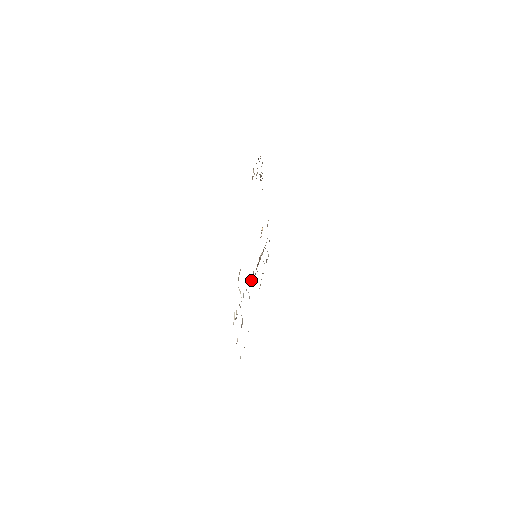
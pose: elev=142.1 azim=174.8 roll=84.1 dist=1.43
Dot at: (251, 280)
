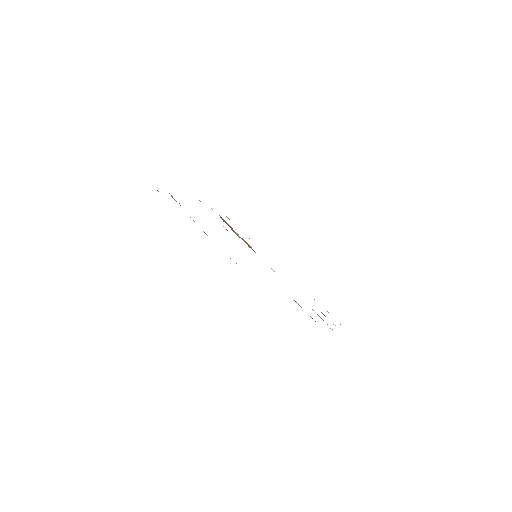
Dot at: occluded
